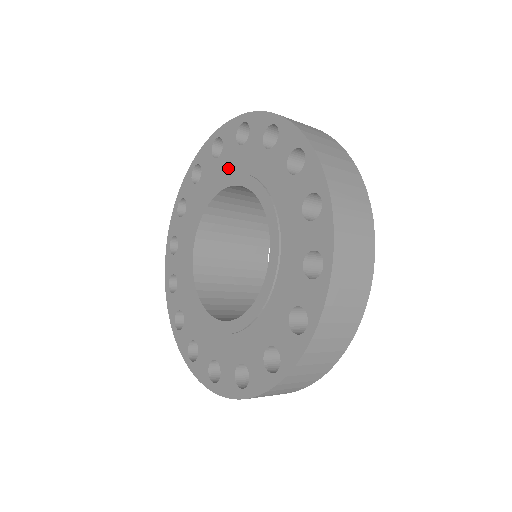
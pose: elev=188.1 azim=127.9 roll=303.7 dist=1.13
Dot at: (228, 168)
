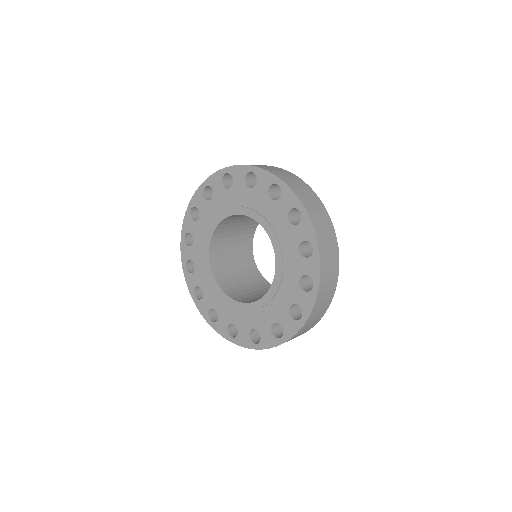
Dot at: (272, 218)
